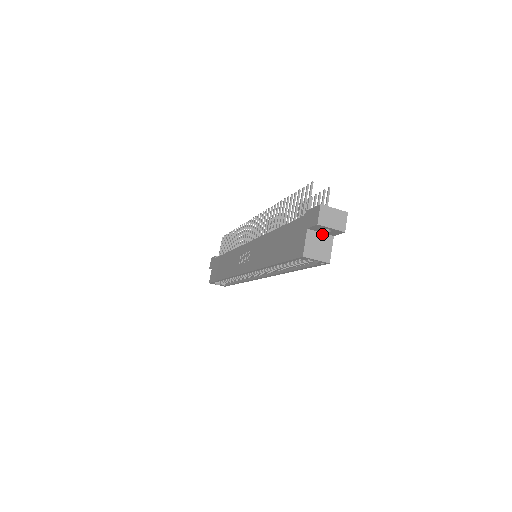
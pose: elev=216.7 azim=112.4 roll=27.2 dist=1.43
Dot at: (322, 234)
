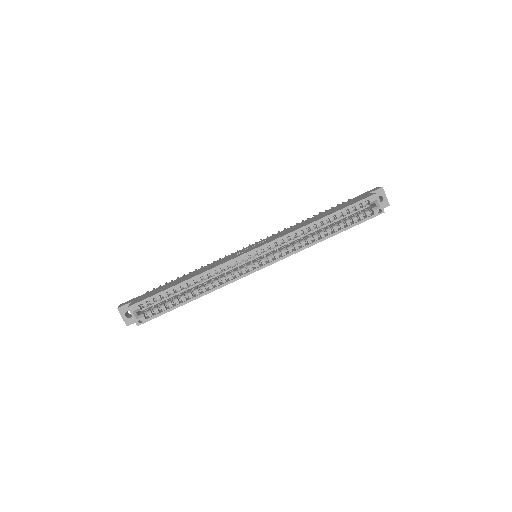
Dot at: occluded
